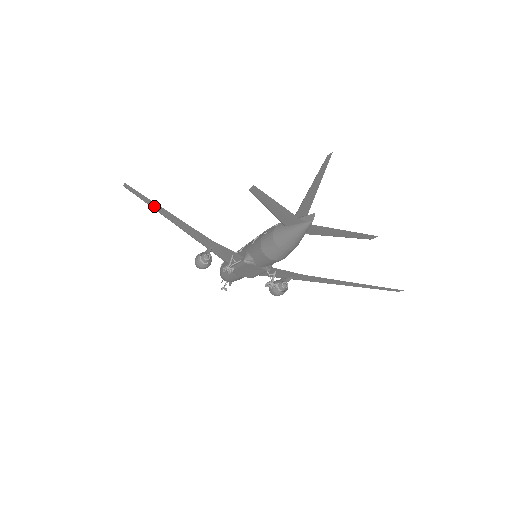
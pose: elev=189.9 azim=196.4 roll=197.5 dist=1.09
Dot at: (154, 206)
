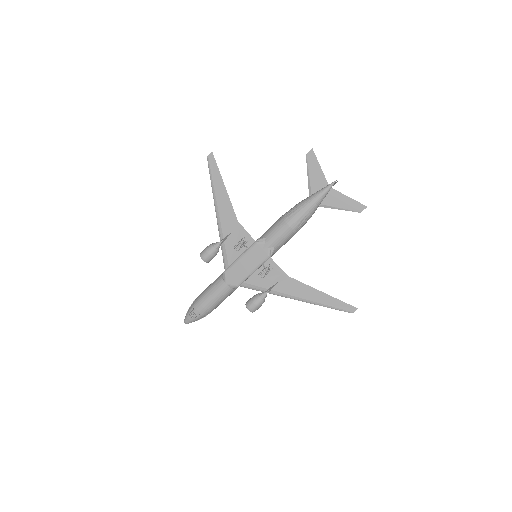
Dot at: (216, 179)
